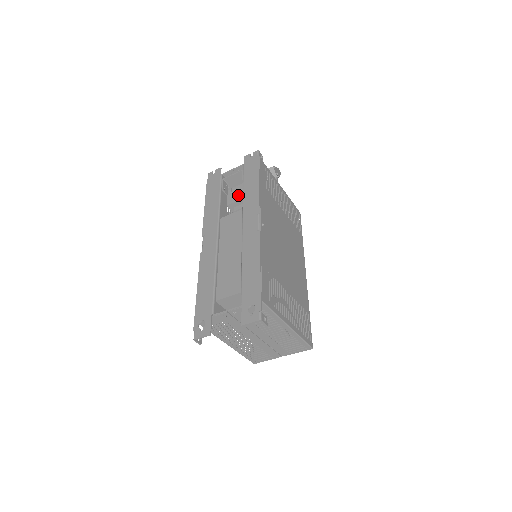
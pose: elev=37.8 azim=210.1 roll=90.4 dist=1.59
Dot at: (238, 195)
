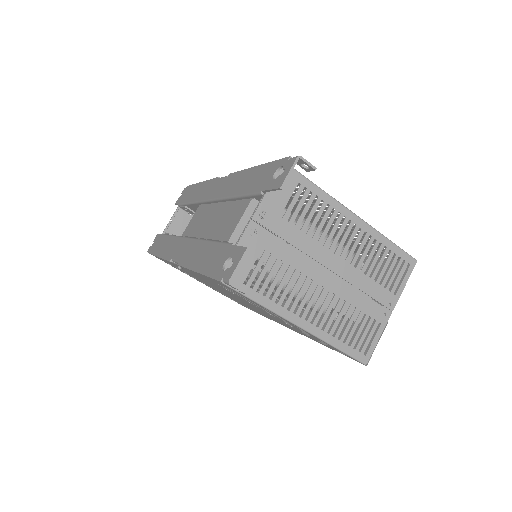
Dot at: occluded
